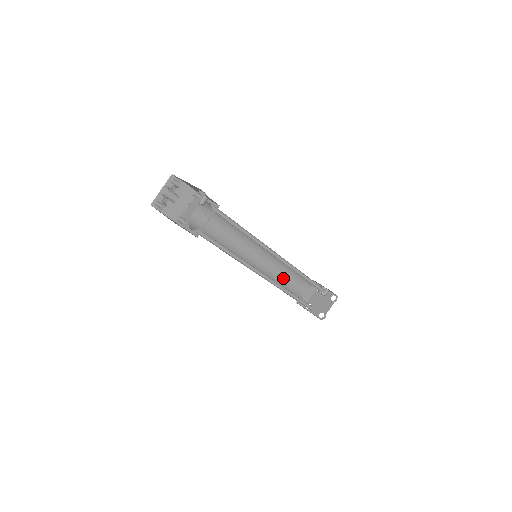
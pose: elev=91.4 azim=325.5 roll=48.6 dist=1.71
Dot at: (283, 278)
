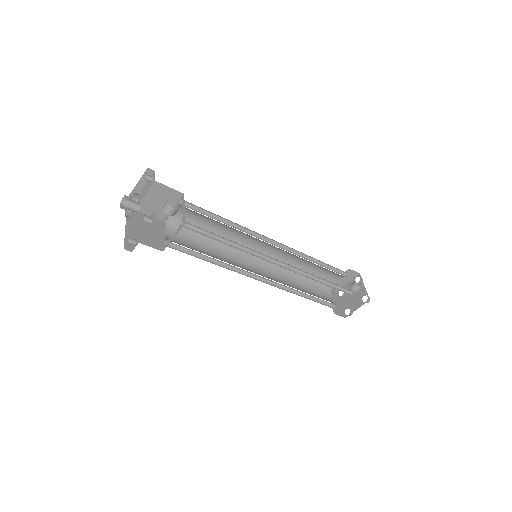
Dot at: (305, 267)
